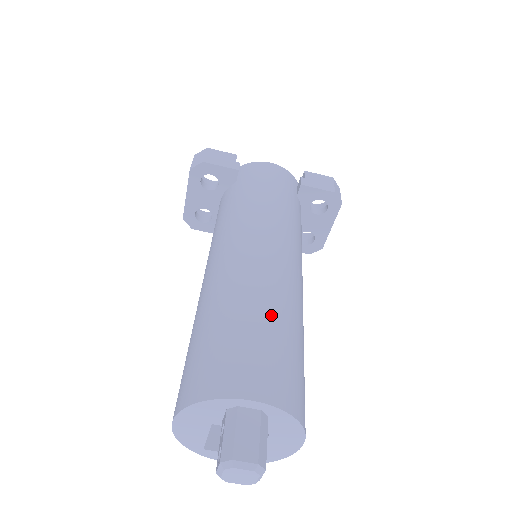
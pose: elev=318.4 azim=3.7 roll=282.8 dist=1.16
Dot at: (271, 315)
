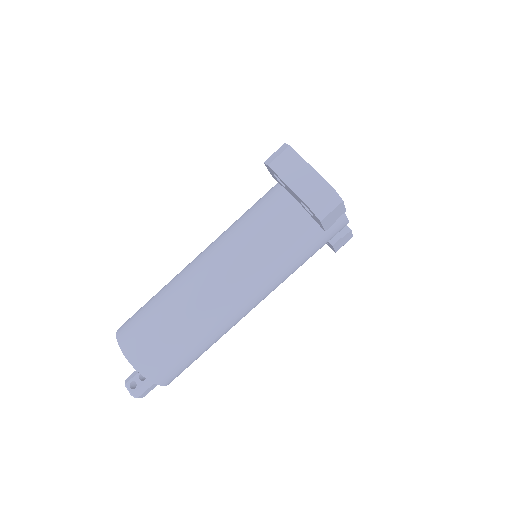
Dot at: occluded
